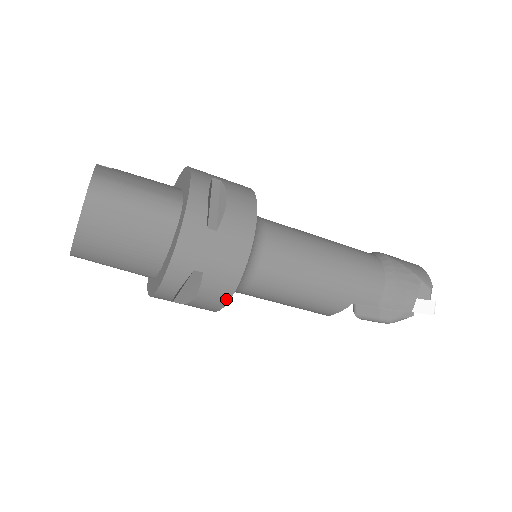
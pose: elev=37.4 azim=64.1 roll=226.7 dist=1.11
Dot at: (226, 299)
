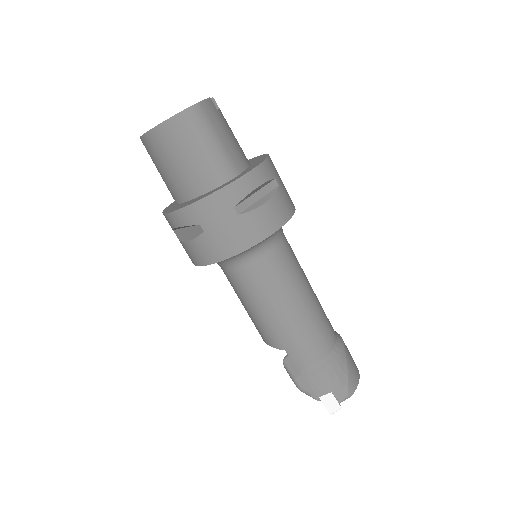
Dot at: (204, 263)
